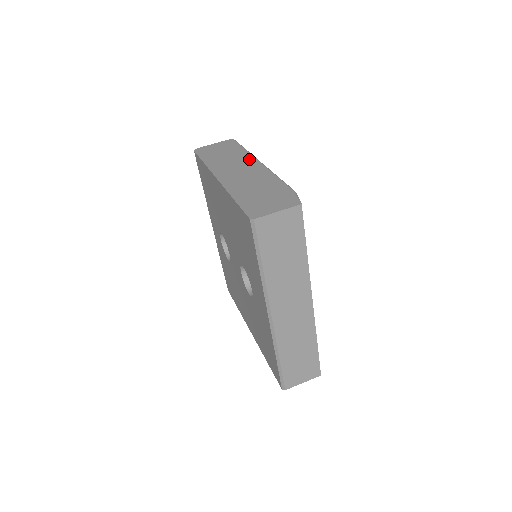
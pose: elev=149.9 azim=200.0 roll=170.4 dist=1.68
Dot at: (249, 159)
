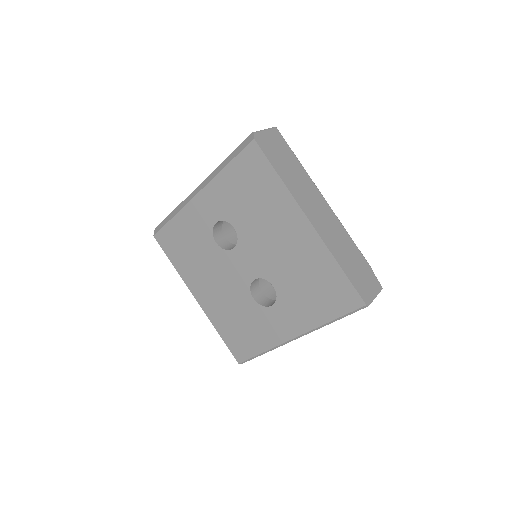
Dot at: (316, 190)
